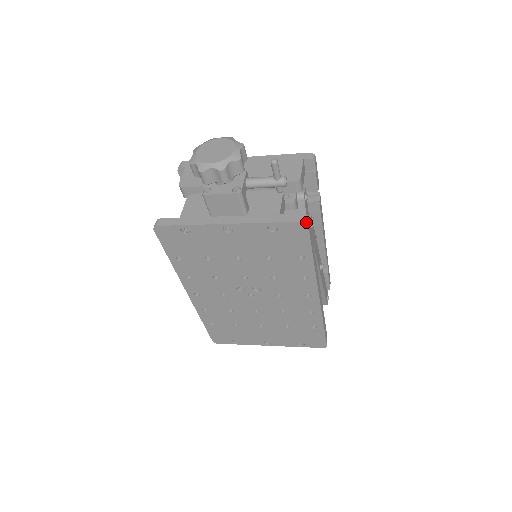
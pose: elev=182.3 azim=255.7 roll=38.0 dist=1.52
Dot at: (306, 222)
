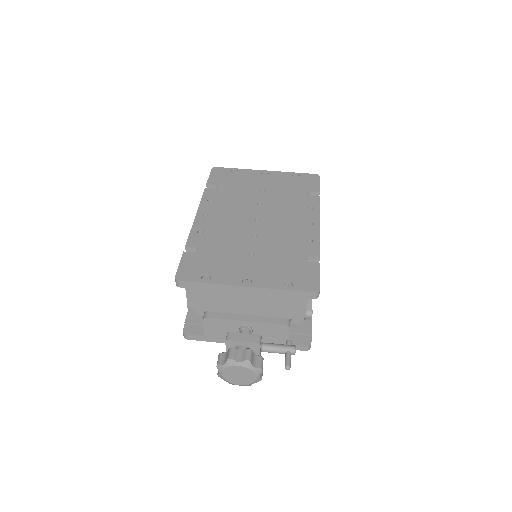
Dot at: (309, 349)
